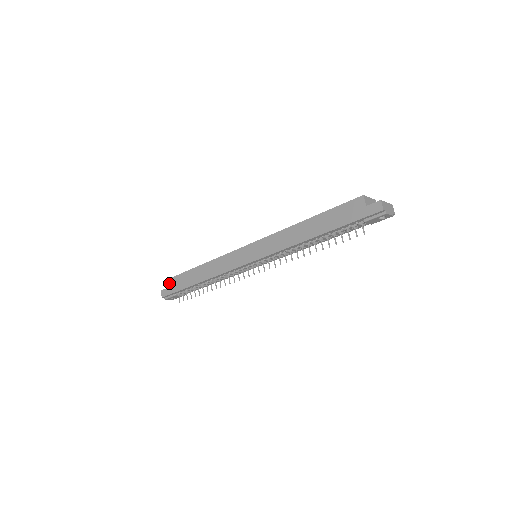
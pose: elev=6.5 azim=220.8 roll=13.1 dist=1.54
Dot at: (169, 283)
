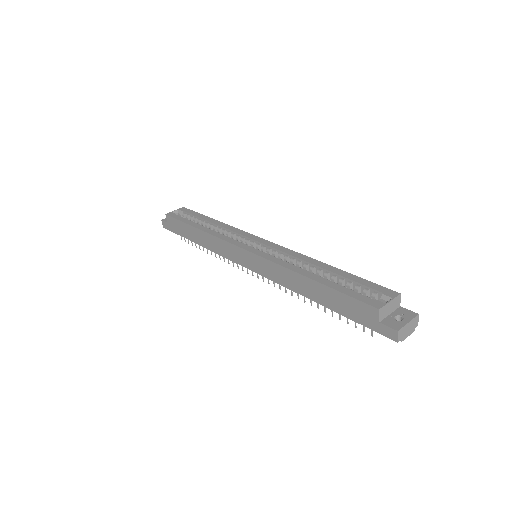
Dot at: (168, 220)
